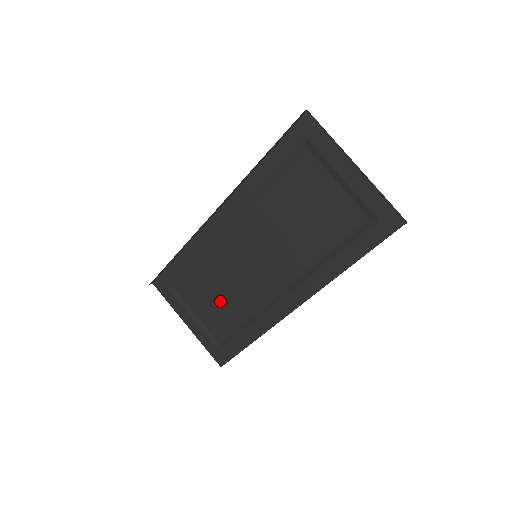
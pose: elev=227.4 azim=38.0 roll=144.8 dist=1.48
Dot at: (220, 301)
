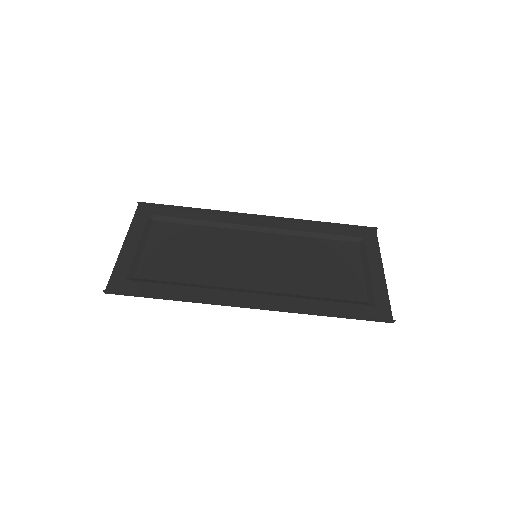
Dot at: (182, 256)
